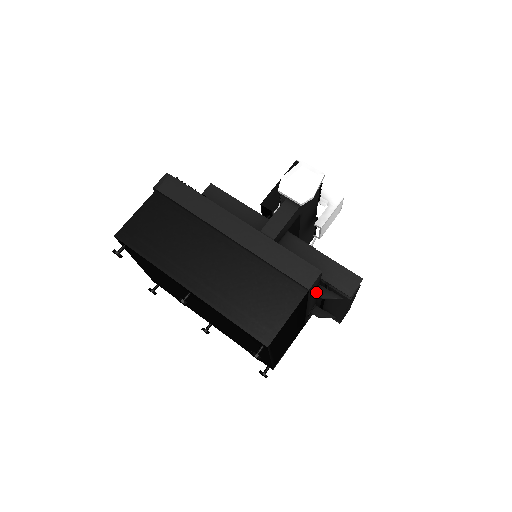
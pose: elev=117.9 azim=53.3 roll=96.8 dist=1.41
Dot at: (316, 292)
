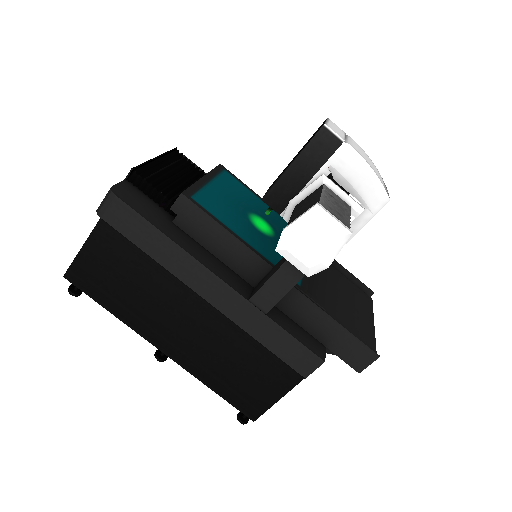
Dot at: occluded
